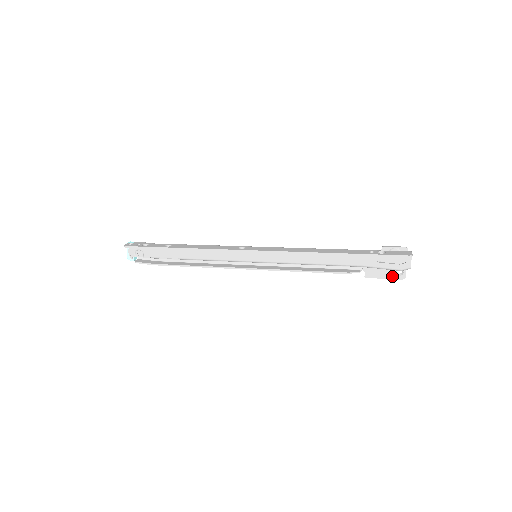
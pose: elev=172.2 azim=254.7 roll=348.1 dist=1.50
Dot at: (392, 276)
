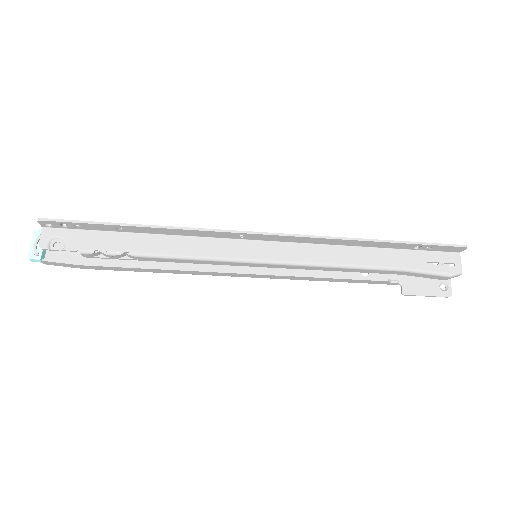
Dot at: (436, 292)
